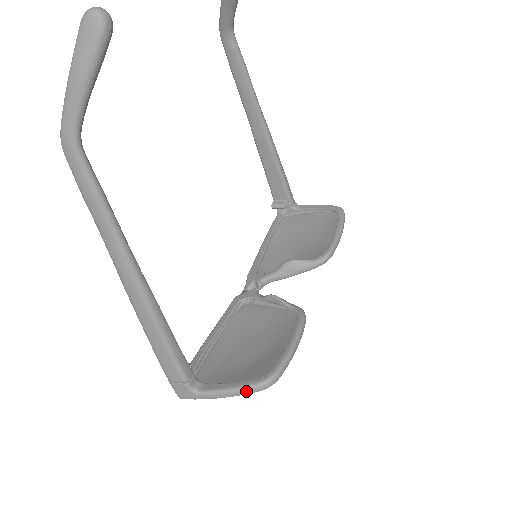
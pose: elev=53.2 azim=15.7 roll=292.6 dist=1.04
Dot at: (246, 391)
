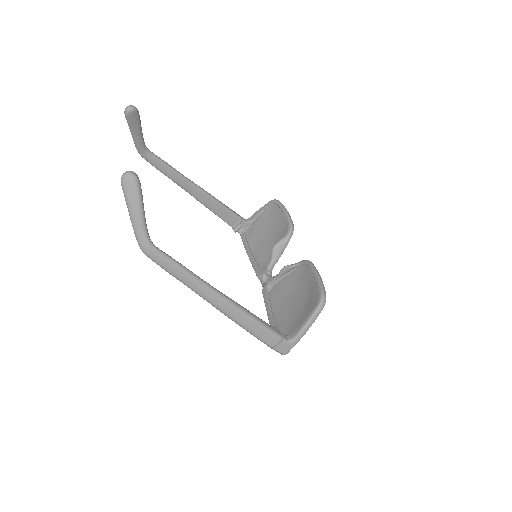
Dot at: (316, 315)
